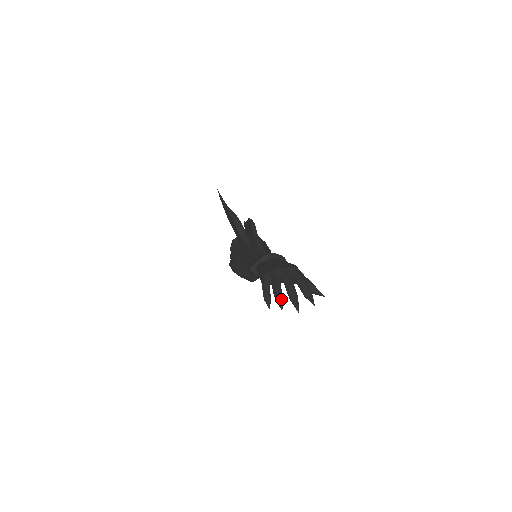
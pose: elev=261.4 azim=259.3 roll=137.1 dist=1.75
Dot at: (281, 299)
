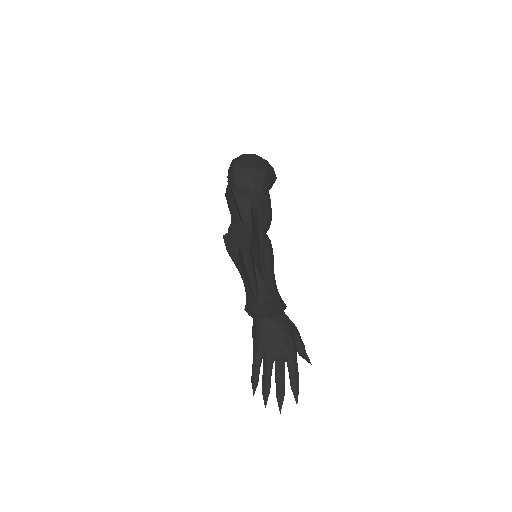
Dot at: (268, 396)
